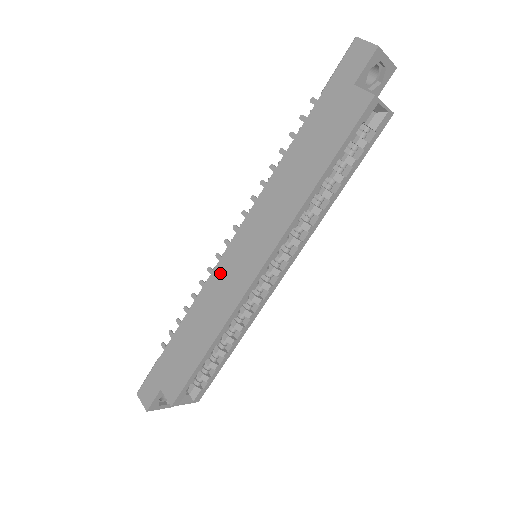
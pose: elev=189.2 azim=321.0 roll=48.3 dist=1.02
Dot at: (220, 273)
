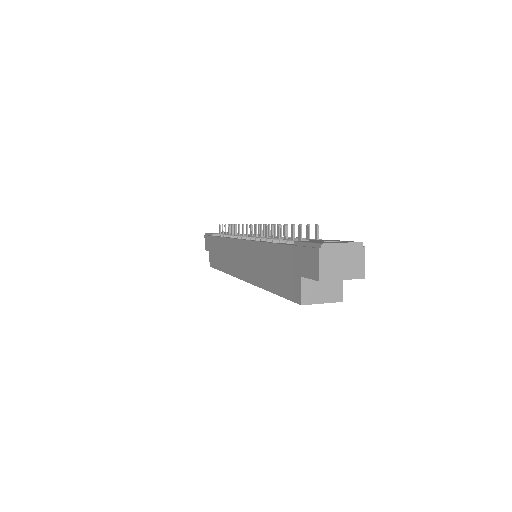
Dot at: (233, 246)
